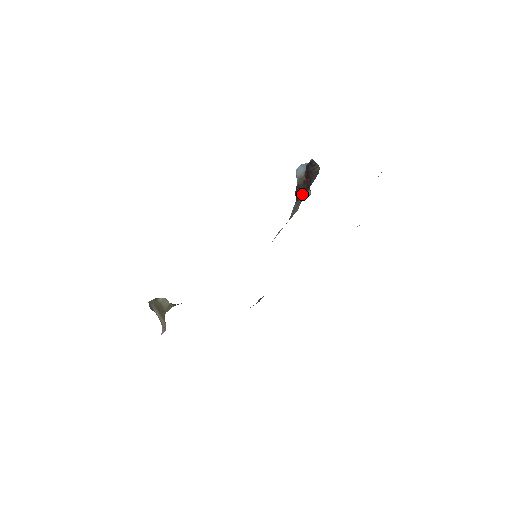
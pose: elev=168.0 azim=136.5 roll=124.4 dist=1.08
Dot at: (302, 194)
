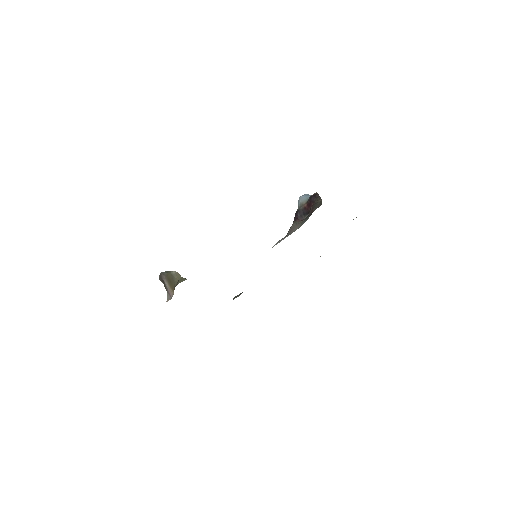
Dot at: (301, 217)
